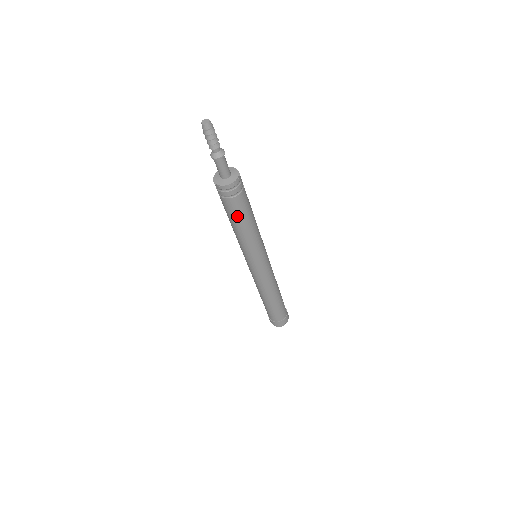
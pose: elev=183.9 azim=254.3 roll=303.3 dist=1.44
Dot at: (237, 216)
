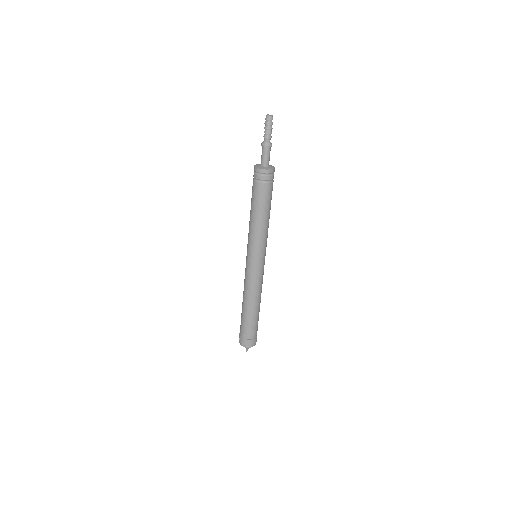
Dot at: (267, 202)
